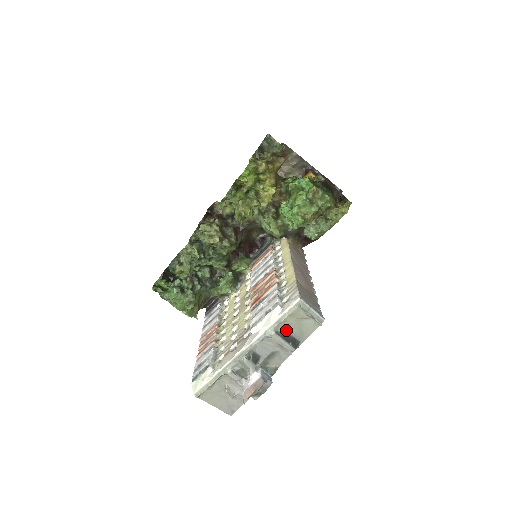
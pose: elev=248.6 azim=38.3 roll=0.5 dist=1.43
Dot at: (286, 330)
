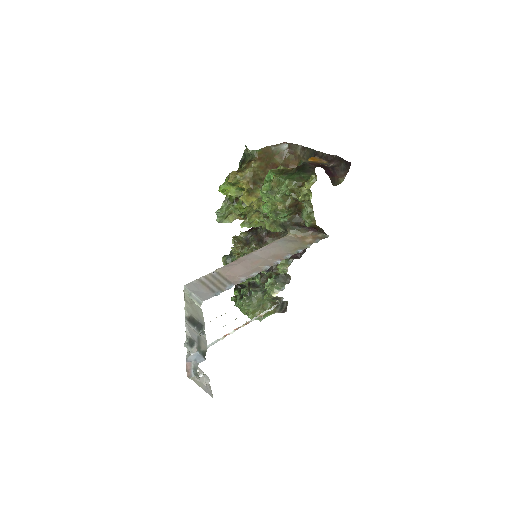
Dot at: (193, 315)
